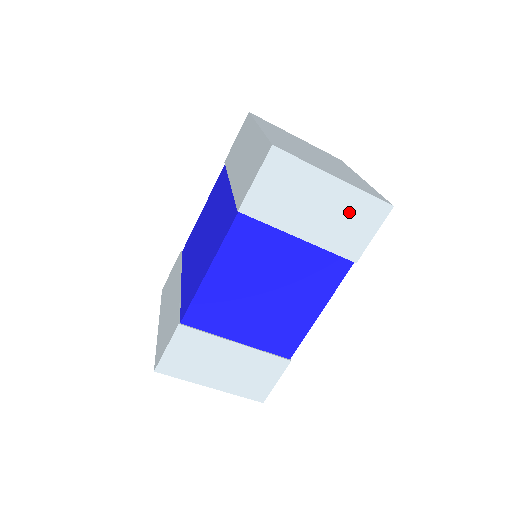
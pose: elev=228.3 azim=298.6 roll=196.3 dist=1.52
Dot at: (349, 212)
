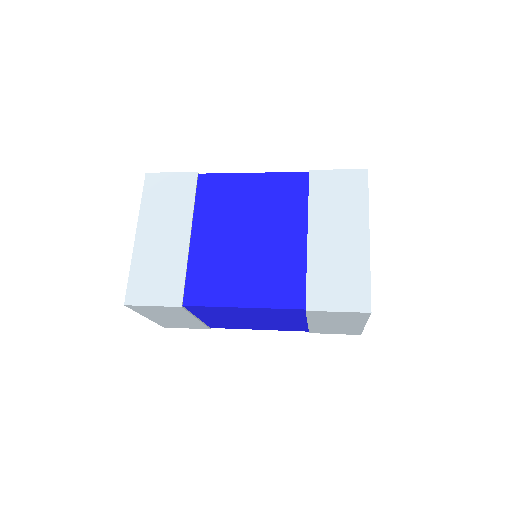
Dot at: (344, 329)
